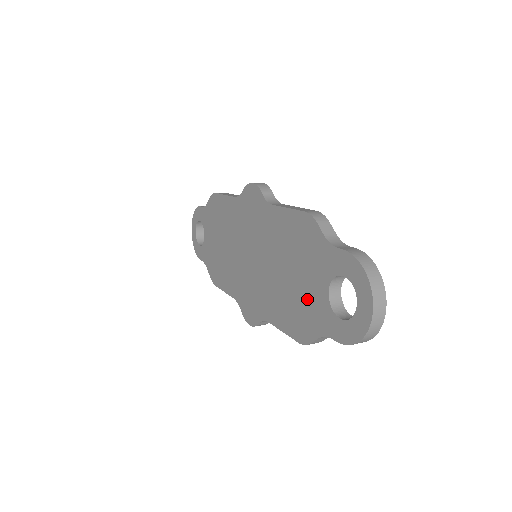
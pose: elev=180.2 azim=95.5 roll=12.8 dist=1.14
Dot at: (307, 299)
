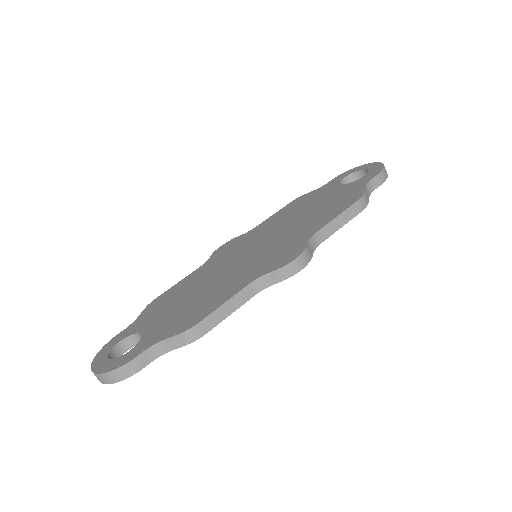
Dot at: (335, 197)
